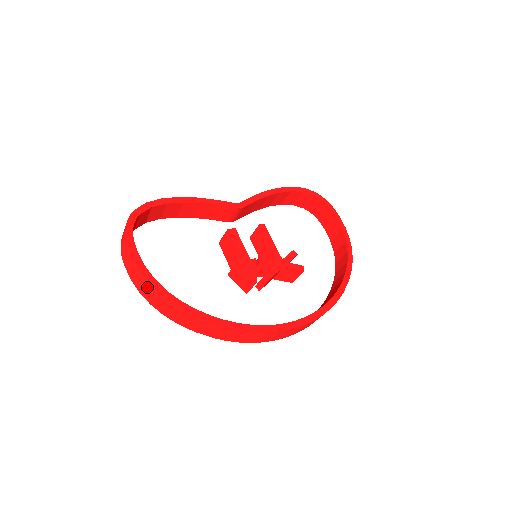
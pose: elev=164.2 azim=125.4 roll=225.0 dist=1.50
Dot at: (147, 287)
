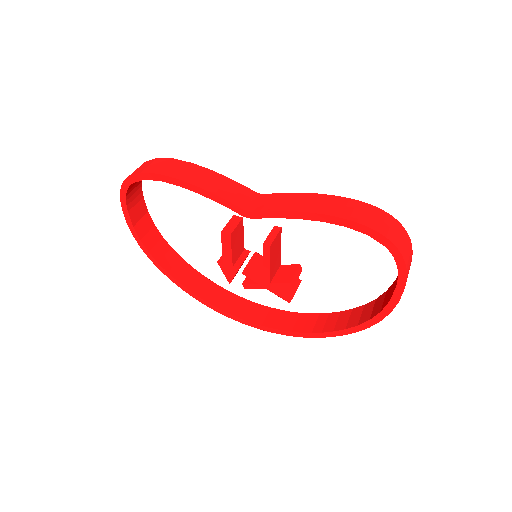
Dot at: occluded
